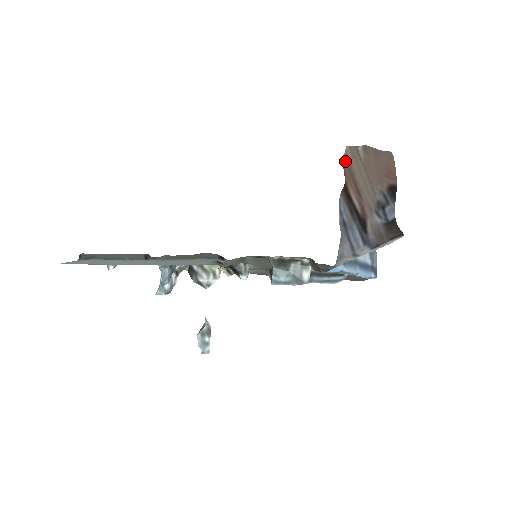
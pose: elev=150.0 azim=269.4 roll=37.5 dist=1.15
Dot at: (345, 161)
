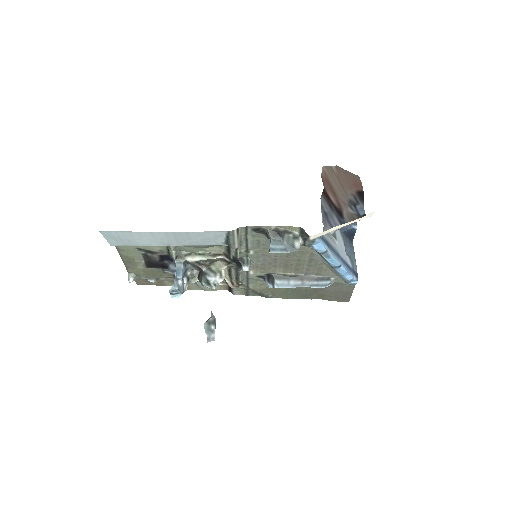
Dot at: (323, 174)
